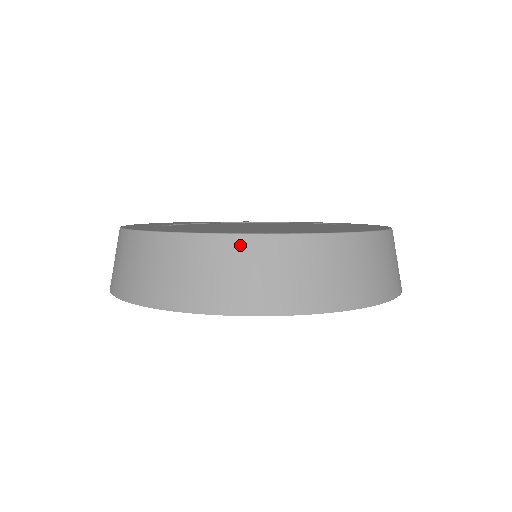
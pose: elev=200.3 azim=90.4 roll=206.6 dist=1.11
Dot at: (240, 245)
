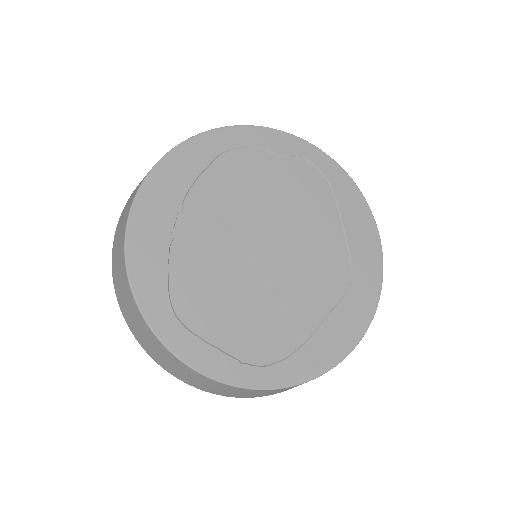
Dot at: (277, 390)
